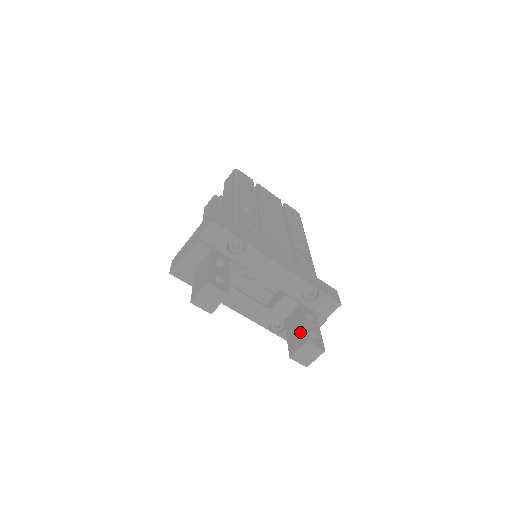
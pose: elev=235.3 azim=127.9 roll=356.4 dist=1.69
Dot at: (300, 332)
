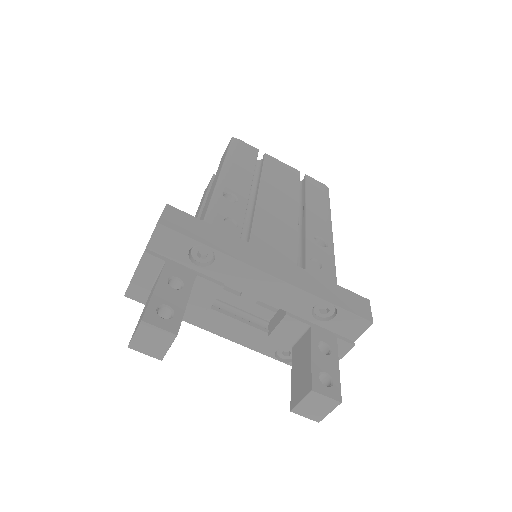
Dot at: (305, 372)
